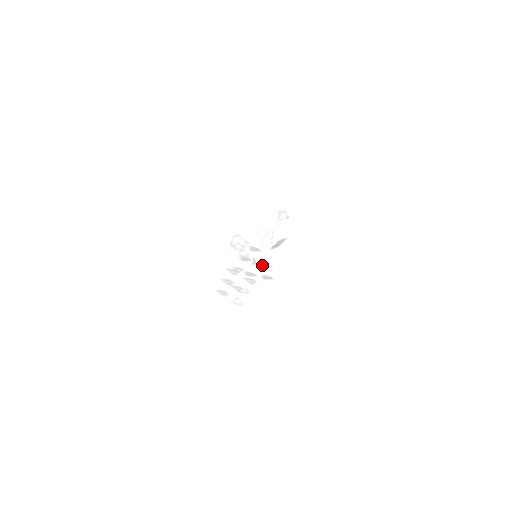
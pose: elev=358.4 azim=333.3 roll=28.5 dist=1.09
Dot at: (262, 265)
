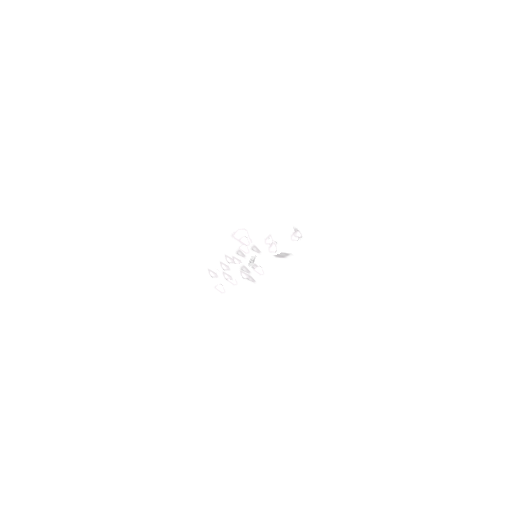
Dot at: (256, 266)
